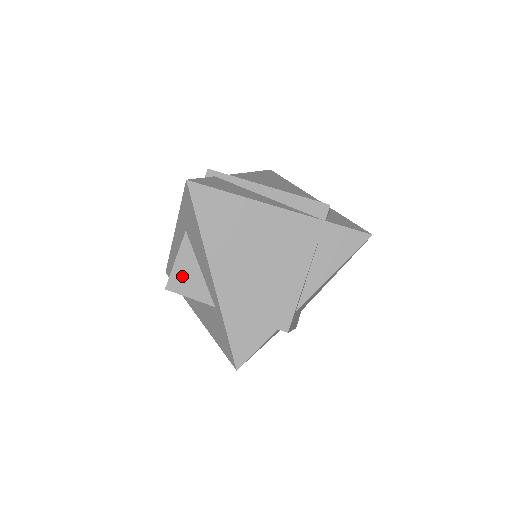
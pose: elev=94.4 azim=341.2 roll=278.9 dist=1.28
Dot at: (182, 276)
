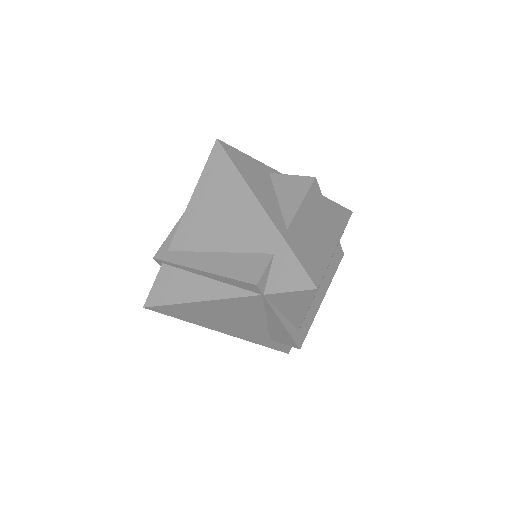
Dot at: occluded
